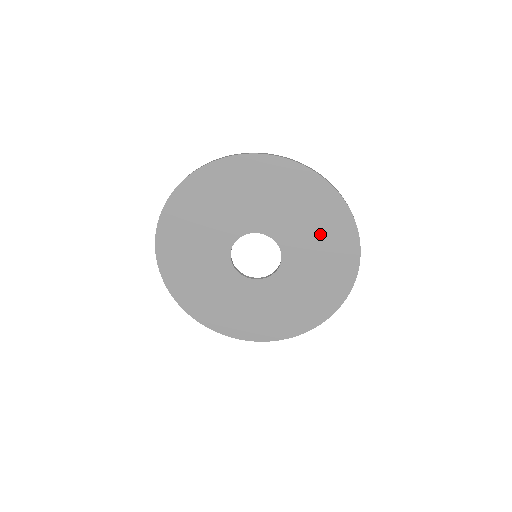
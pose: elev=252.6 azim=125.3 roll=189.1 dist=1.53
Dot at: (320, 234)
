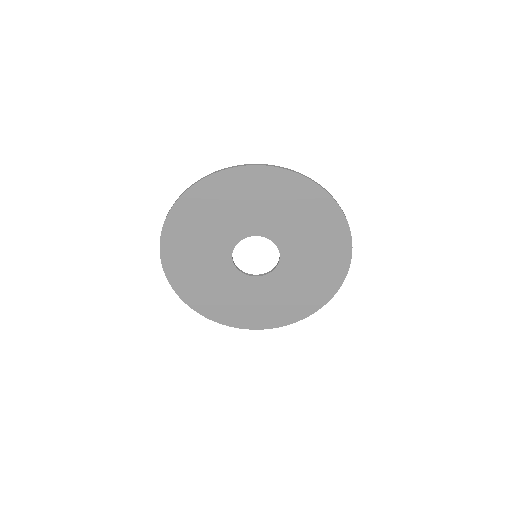
Dot at: (292, 208)
